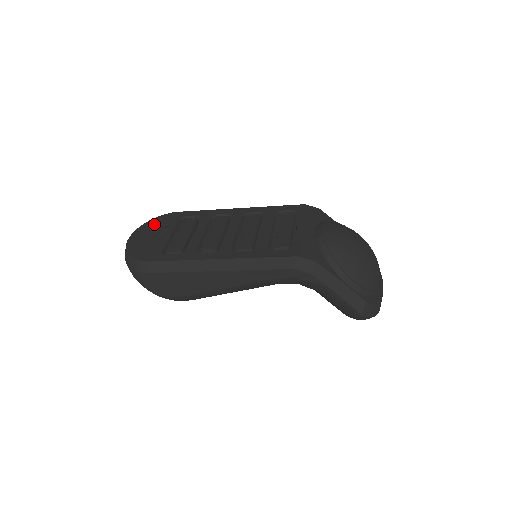
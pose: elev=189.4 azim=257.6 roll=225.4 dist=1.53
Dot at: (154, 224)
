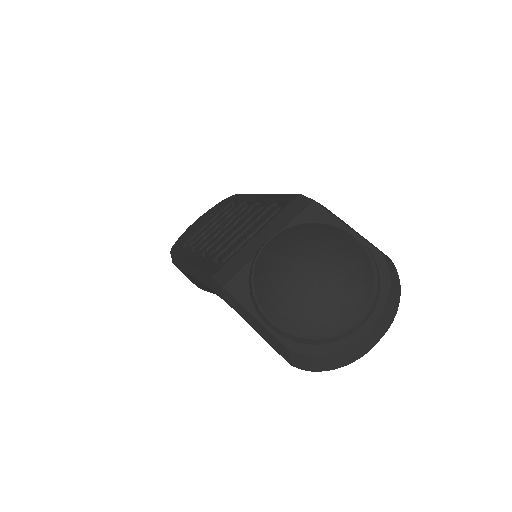
Dot at: (214, 209)
